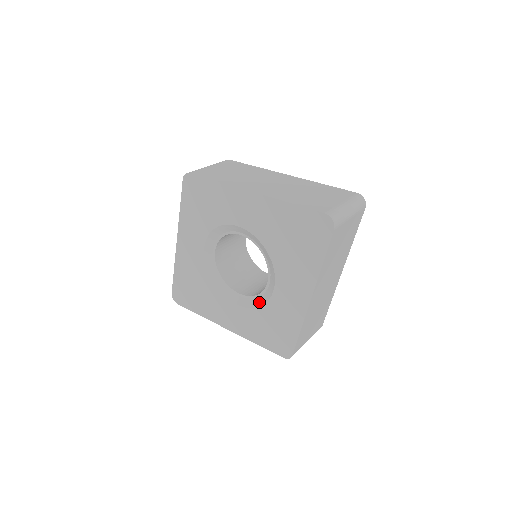
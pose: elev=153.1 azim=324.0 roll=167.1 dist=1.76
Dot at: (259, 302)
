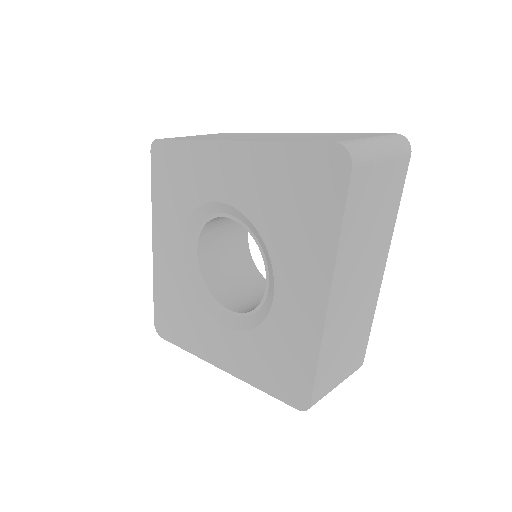
Dot at: (257, 320)
